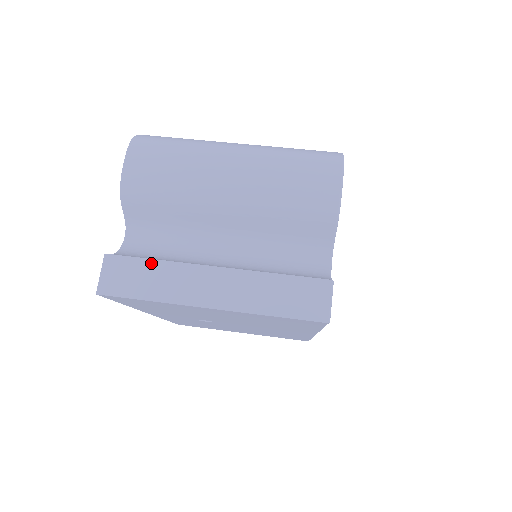
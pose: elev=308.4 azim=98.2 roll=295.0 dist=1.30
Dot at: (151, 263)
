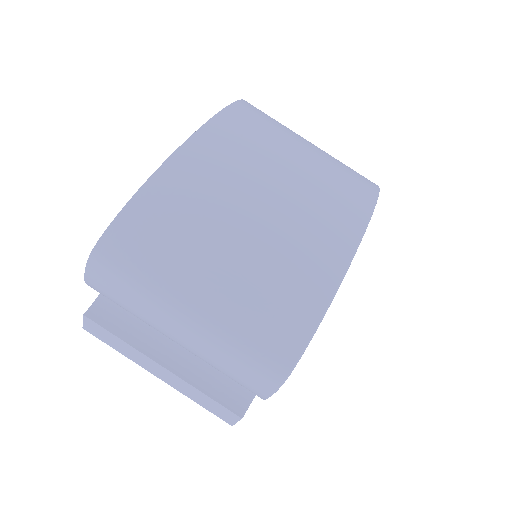
Dot at: (117, 338)
